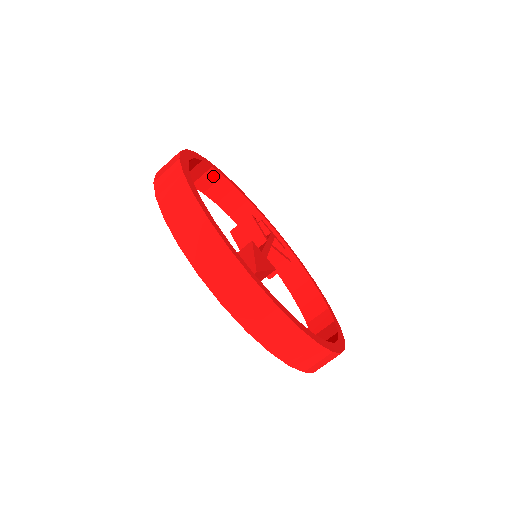
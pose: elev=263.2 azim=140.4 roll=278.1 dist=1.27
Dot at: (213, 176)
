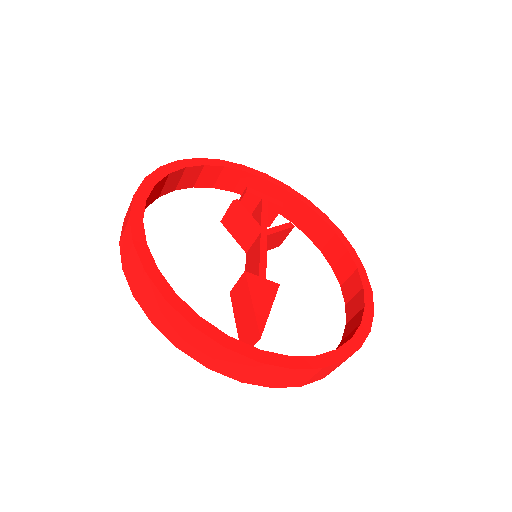
Dot at: (176, 176)
